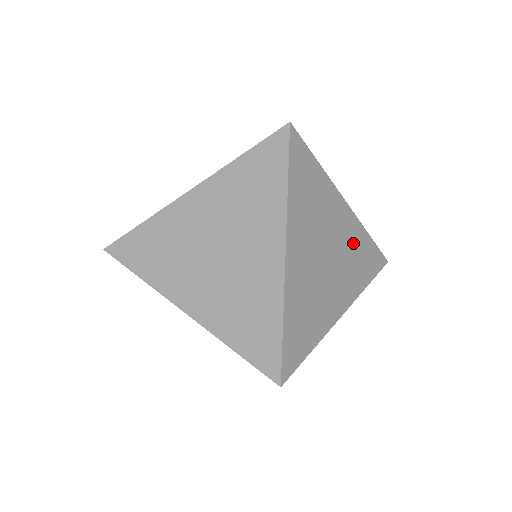
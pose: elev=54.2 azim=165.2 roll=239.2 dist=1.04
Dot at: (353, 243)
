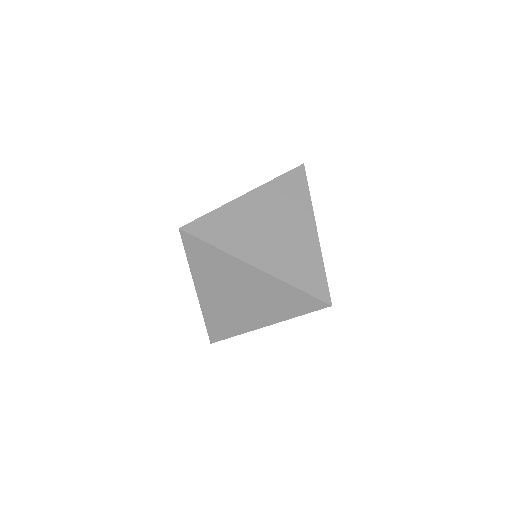
Dot at: occluded
